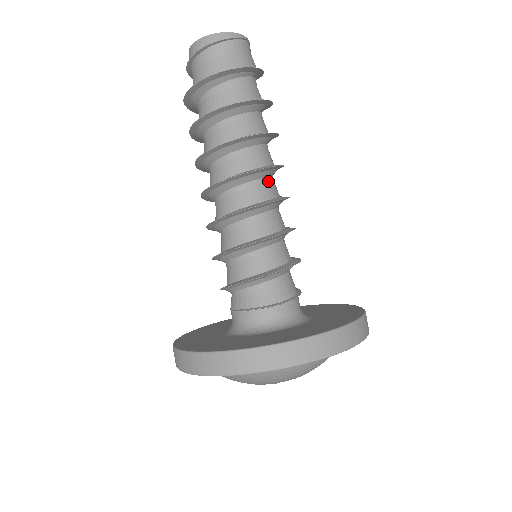
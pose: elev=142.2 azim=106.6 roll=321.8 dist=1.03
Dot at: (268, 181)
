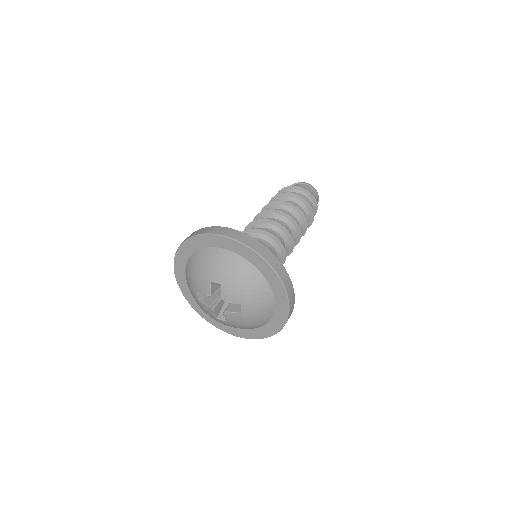
Dot at: (284, 224)
